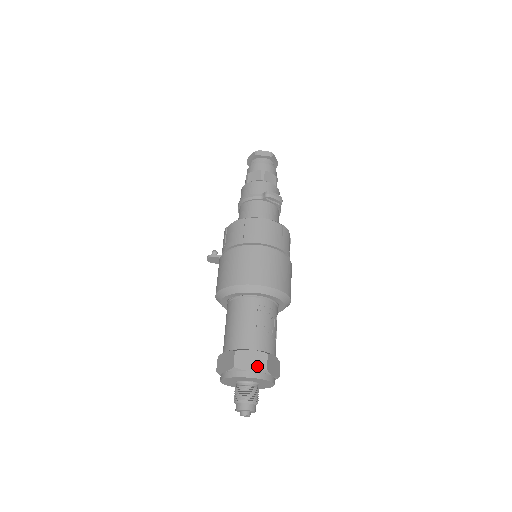
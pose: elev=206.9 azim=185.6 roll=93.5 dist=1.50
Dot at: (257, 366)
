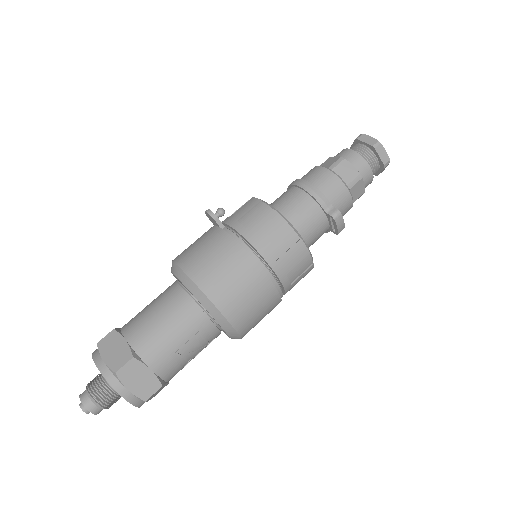
Dot at: (140, 390)
